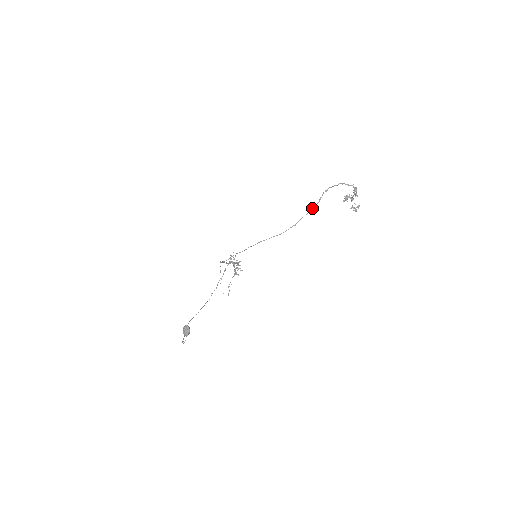
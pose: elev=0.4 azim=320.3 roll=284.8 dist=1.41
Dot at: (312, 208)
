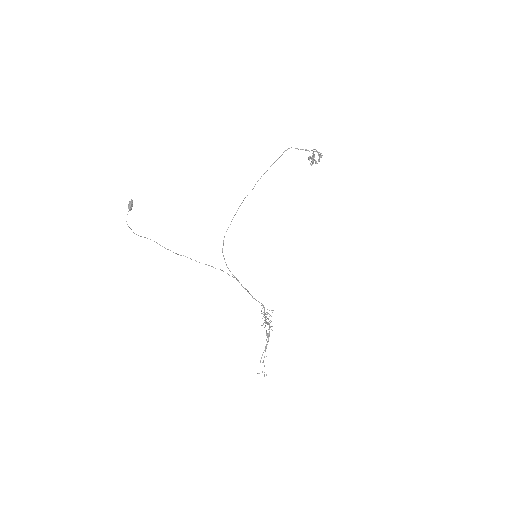
Dot at: (274, 162)
